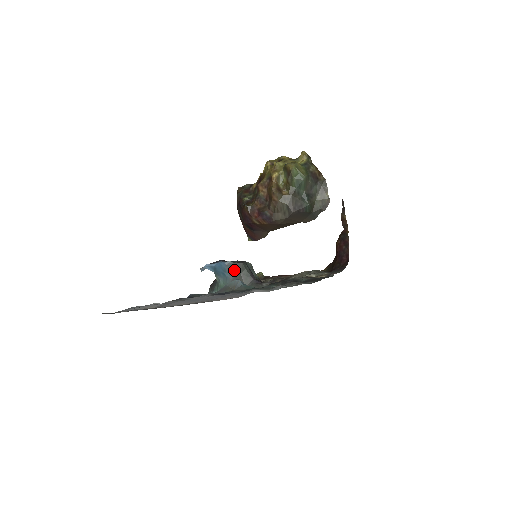
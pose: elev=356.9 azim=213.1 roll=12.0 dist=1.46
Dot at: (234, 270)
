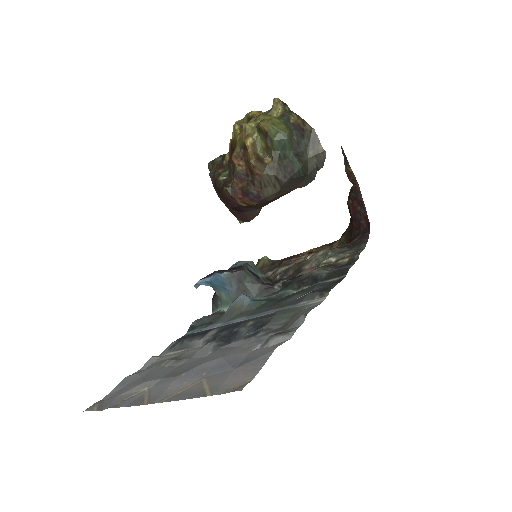
Dot at: (234, 281)
